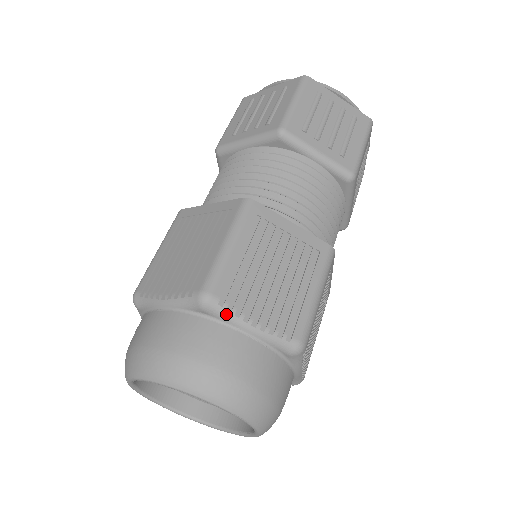
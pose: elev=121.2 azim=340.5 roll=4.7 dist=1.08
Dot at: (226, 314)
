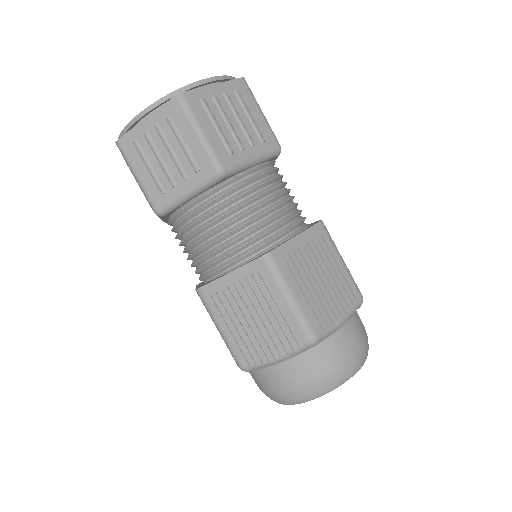
Dot at: (328, 334)
